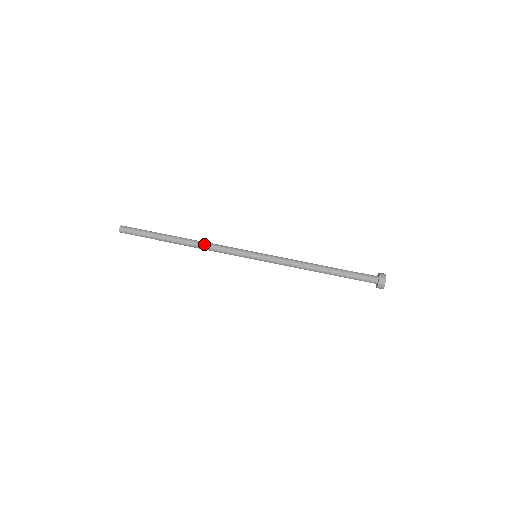
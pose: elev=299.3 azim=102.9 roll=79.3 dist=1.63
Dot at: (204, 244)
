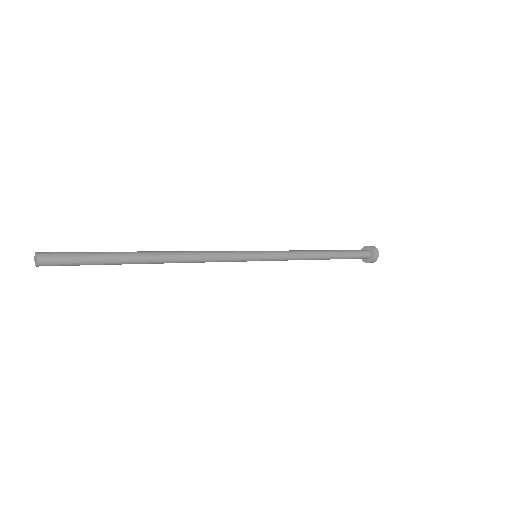
Dot at: (191, 253)
